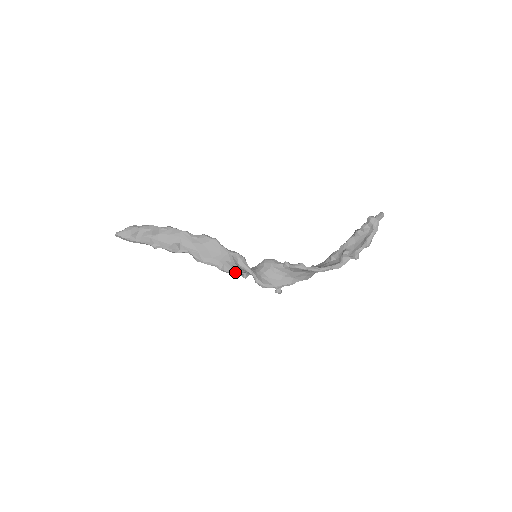
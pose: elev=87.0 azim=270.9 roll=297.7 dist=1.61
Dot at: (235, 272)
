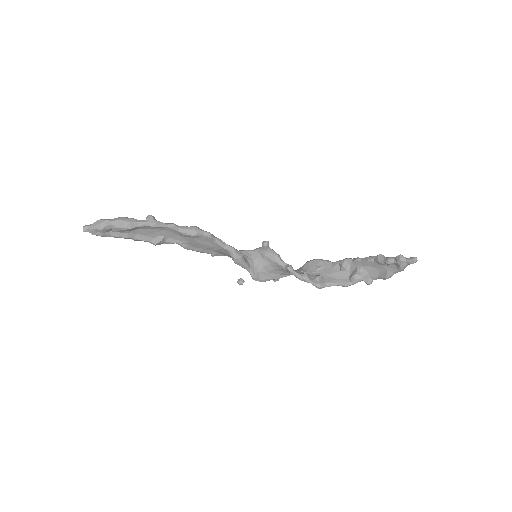
Dot at: (230, 257)
